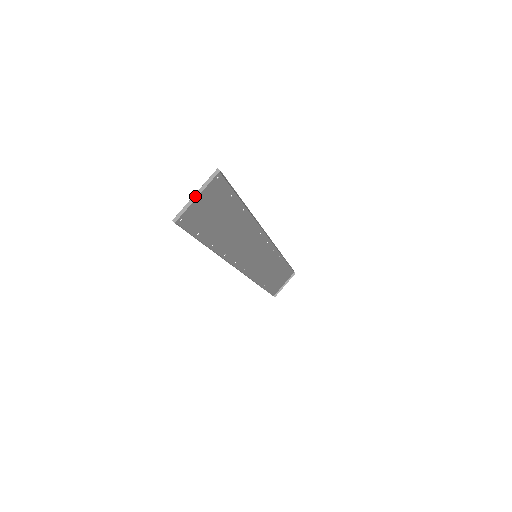
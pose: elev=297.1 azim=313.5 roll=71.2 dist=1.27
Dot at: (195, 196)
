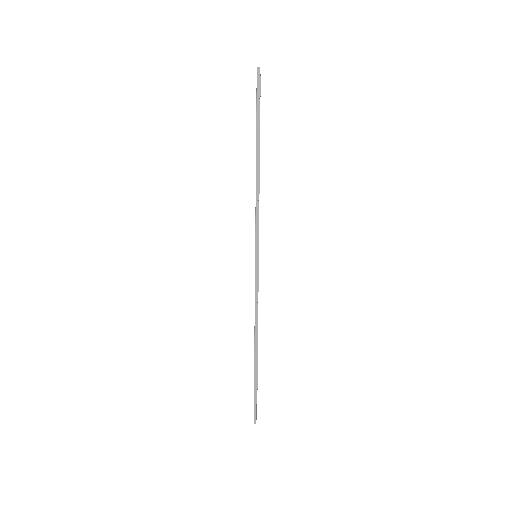
Dot at: occluded
